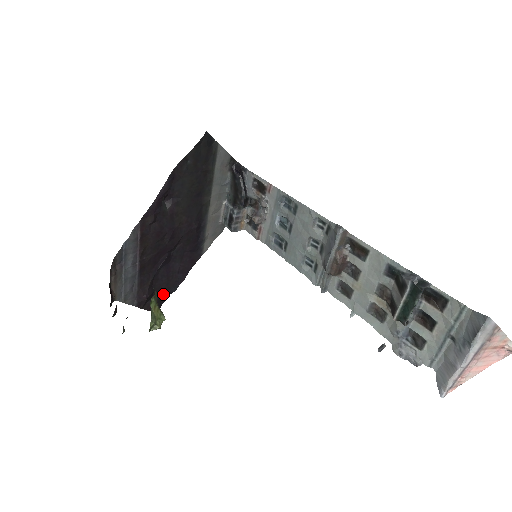
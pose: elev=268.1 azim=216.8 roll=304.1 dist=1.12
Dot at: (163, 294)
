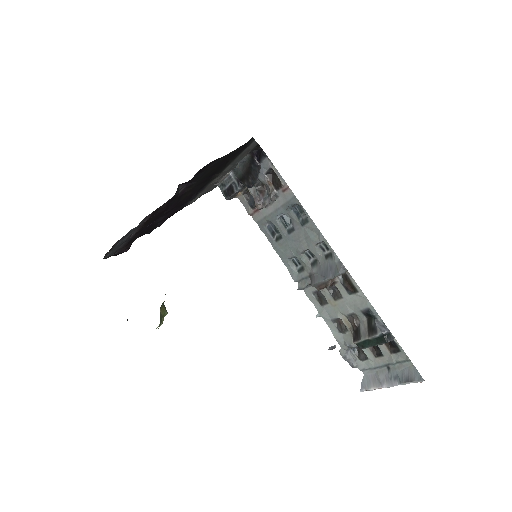
Dot at: (138, 237)
